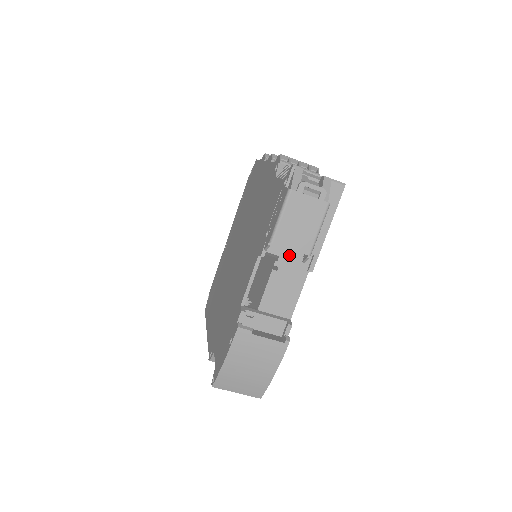
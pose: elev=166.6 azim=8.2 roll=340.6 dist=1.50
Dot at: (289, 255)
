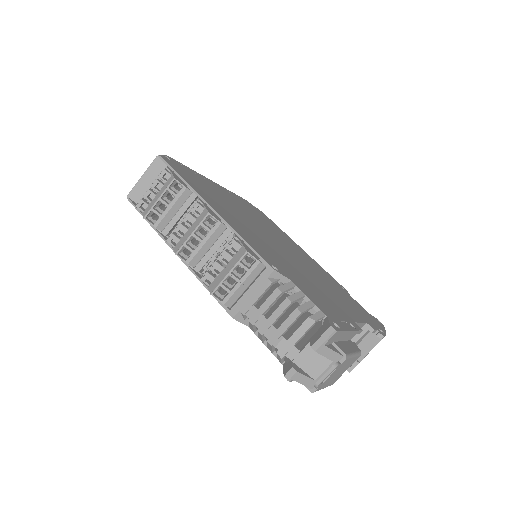
Dot at: occluded
